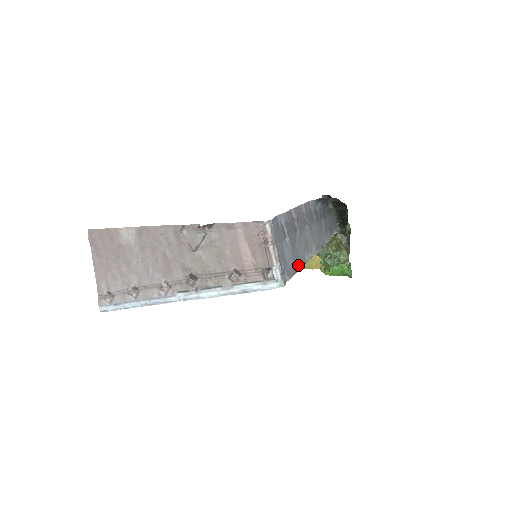
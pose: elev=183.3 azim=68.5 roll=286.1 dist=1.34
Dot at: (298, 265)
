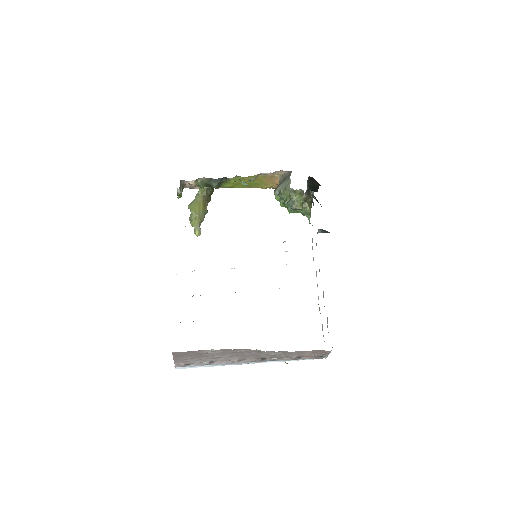
Dot at: occluded
